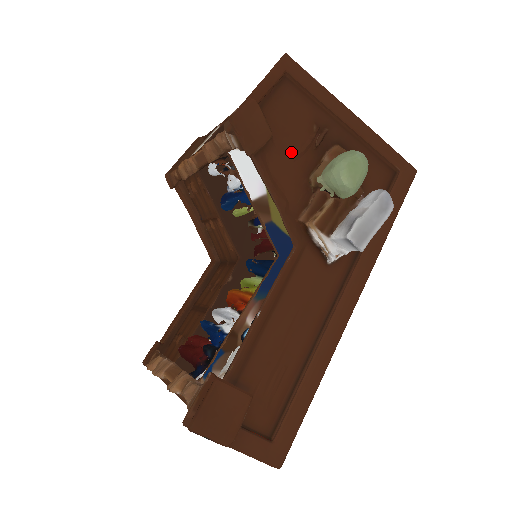
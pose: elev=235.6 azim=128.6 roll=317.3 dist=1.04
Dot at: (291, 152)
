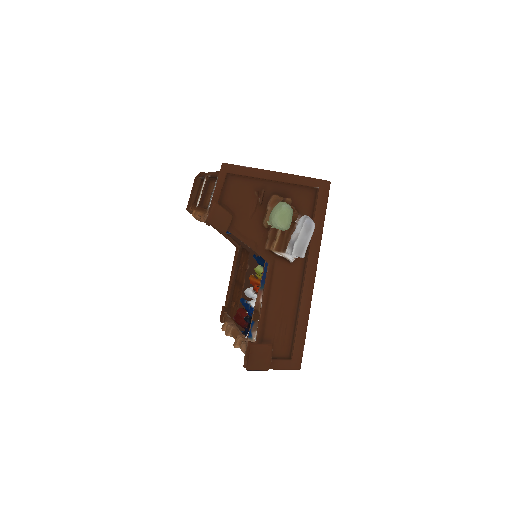
Dot at: (247, 215)
